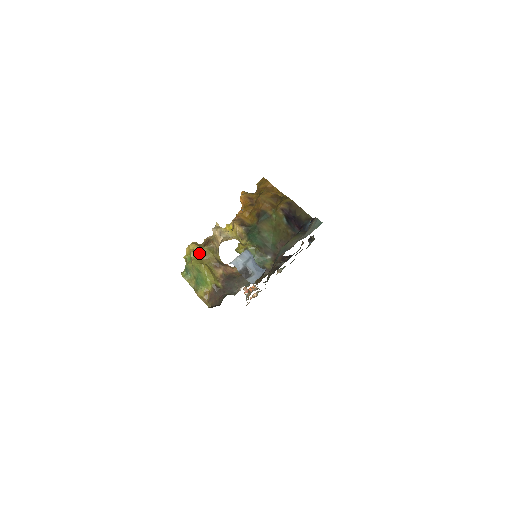
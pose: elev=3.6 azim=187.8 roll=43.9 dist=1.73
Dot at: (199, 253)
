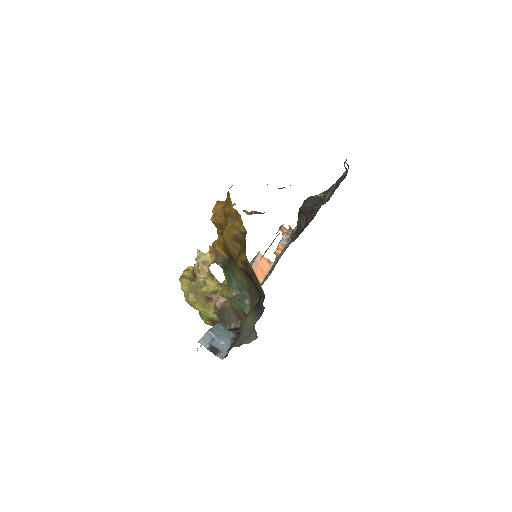
Dot at: (189, 288)
